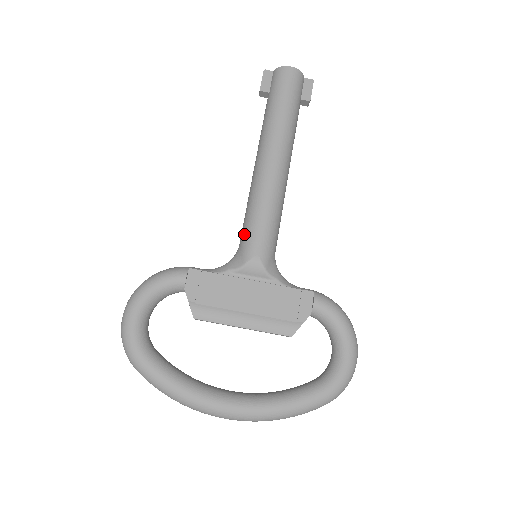
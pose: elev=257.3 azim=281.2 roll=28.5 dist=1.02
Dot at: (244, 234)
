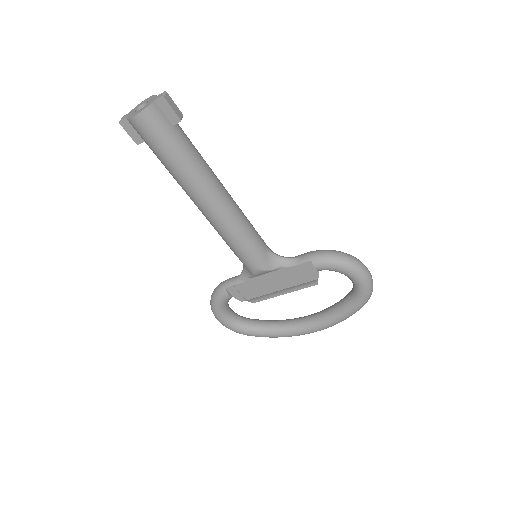
Dot at: occluded
